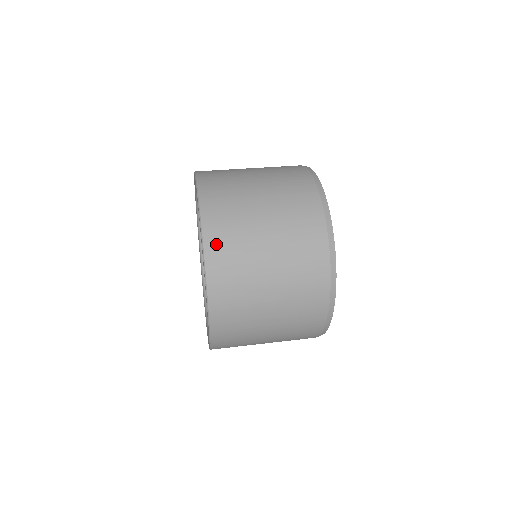
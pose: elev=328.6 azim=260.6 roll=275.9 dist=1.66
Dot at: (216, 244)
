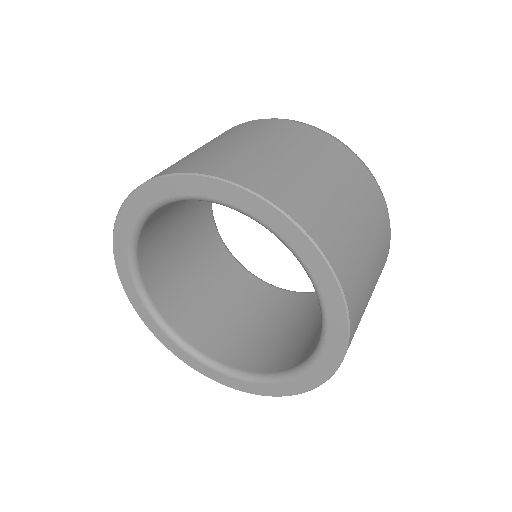
Dot at: occluded
